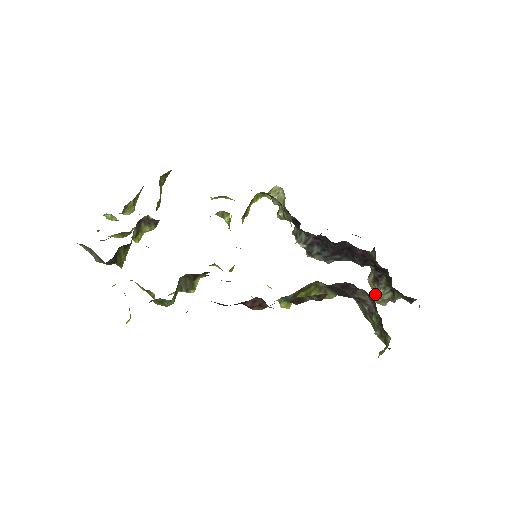
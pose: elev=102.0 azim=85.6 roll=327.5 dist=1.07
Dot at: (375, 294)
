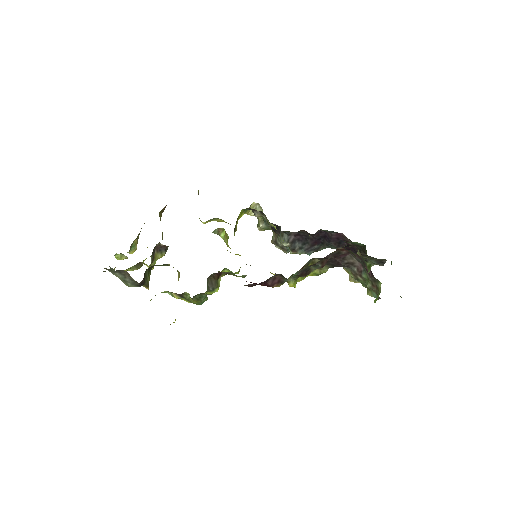
Dot at: occluded
